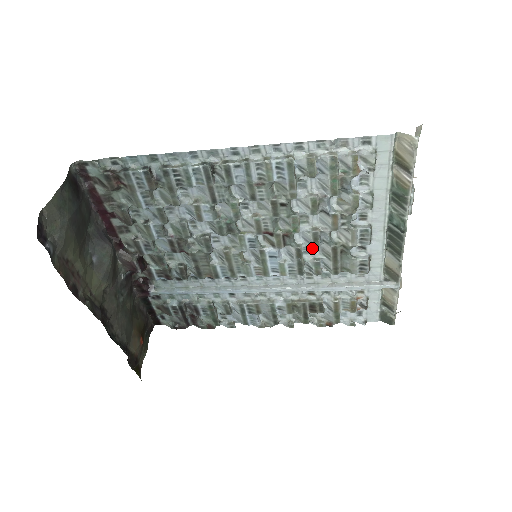
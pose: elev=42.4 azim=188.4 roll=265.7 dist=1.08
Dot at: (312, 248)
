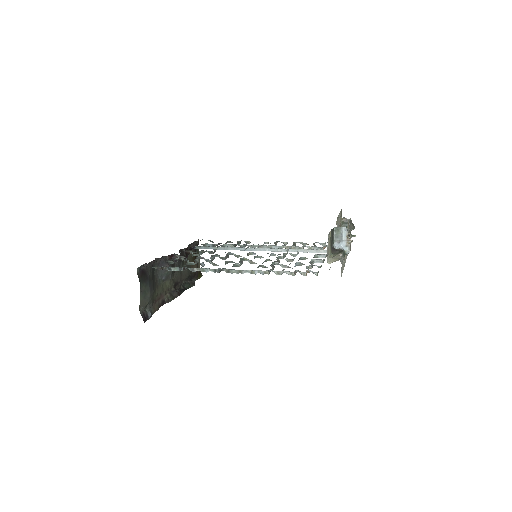
Dot at: occluded
